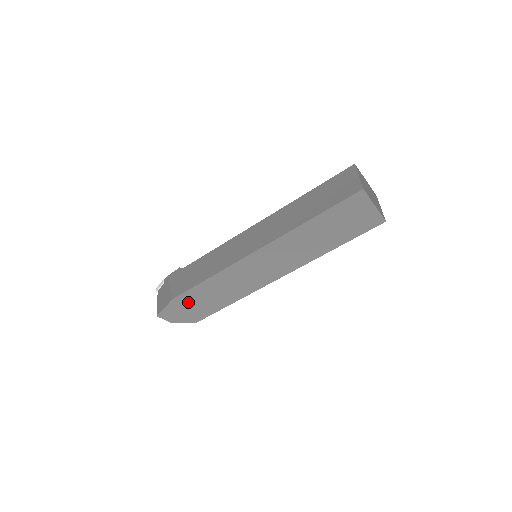
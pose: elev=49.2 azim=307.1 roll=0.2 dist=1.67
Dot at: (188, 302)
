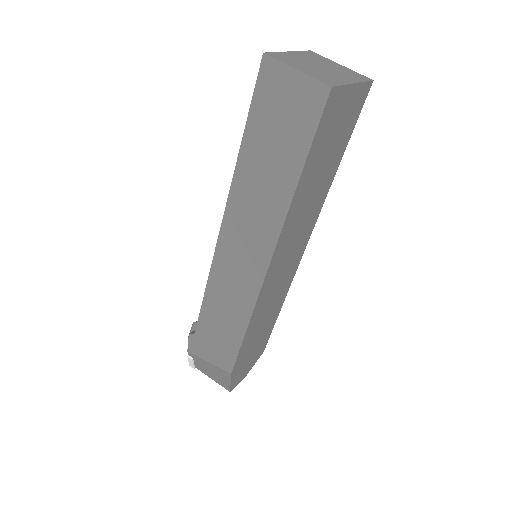
Dot at: (245, 358)
